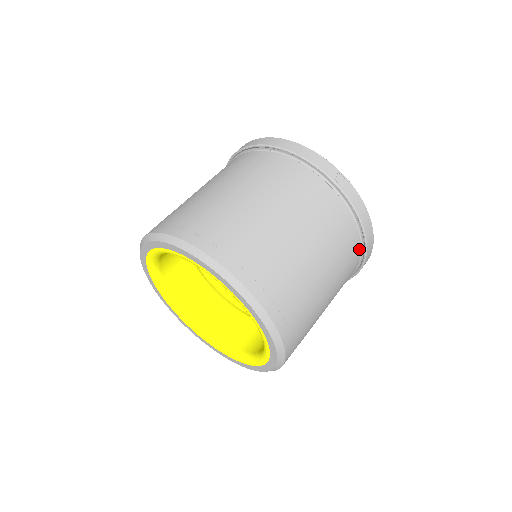
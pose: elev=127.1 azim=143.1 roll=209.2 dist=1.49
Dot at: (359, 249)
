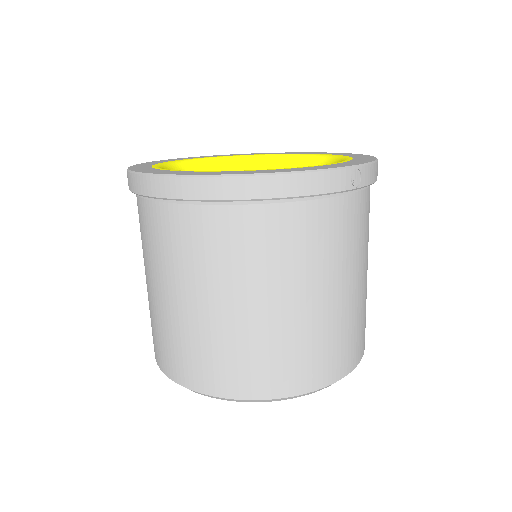
Dot at: occluded
